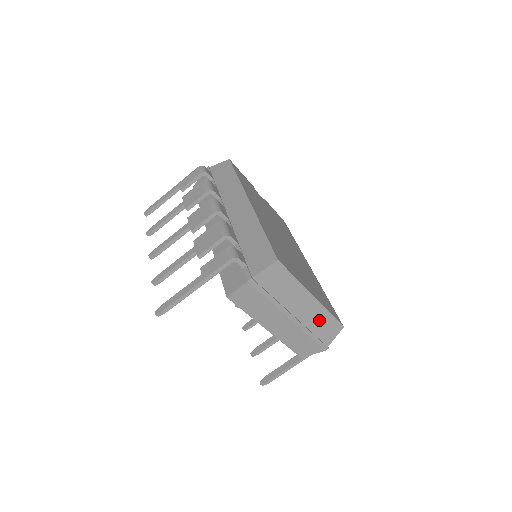
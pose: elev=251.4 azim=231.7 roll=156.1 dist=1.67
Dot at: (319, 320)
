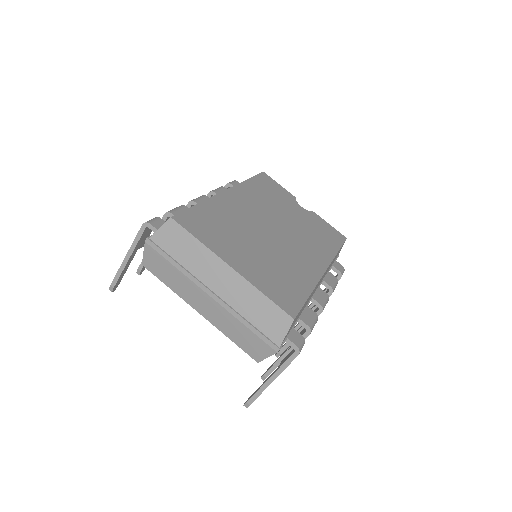
Dot at: (251, 303)
